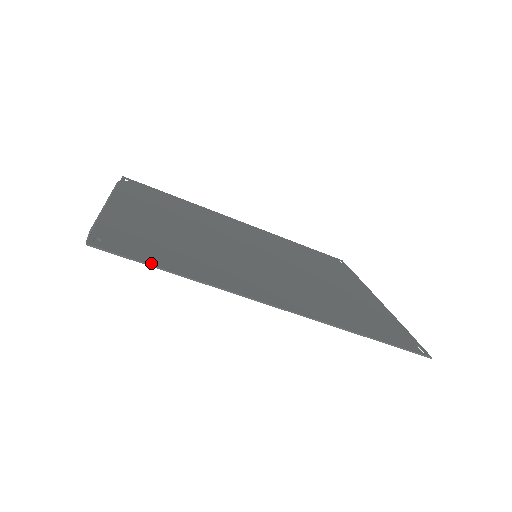
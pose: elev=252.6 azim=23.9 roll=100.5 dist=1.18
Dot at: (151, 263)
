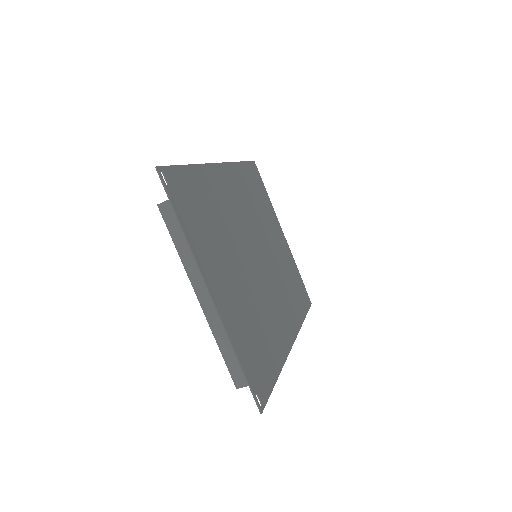
Dot at: (273, 385)
